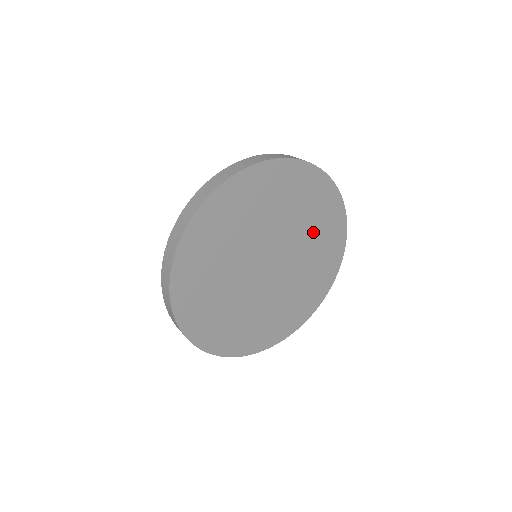
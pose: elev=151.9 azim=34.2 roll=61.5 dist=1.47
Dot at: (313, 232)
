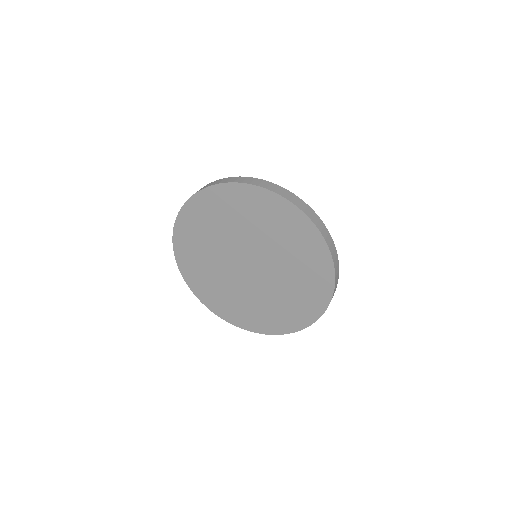
Dot at: (296, 275)
